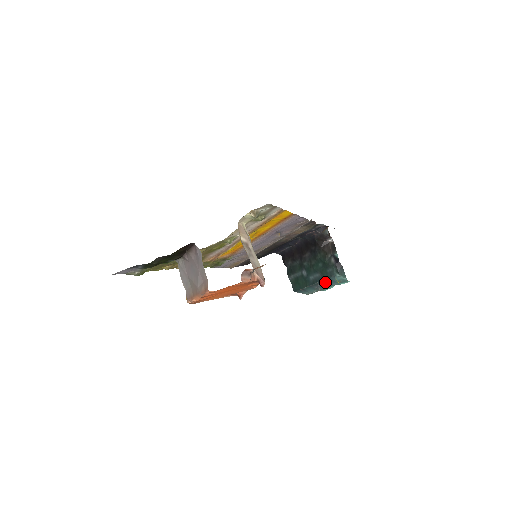
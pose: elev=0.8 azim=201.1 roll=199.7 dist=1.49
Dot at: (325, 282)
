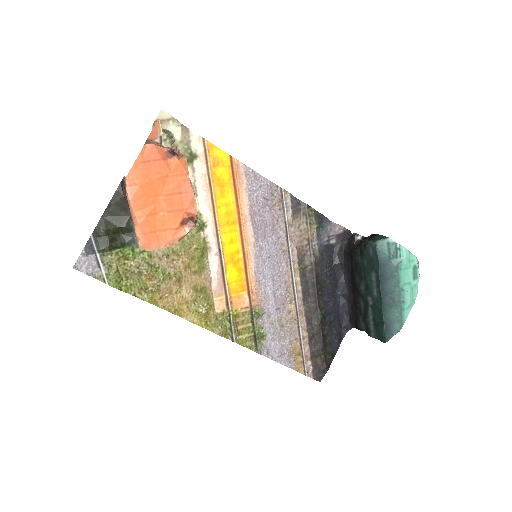
Dot at: (383, 274)
